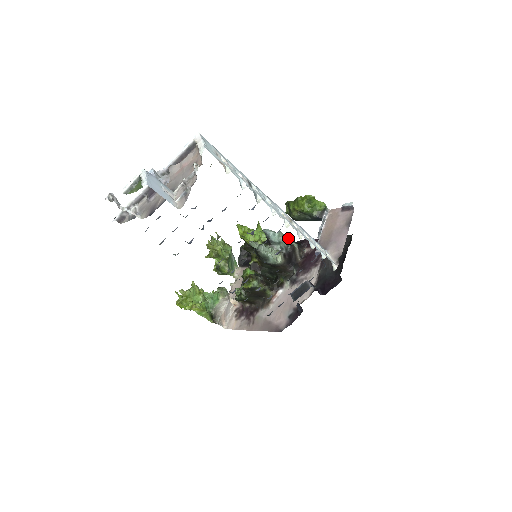
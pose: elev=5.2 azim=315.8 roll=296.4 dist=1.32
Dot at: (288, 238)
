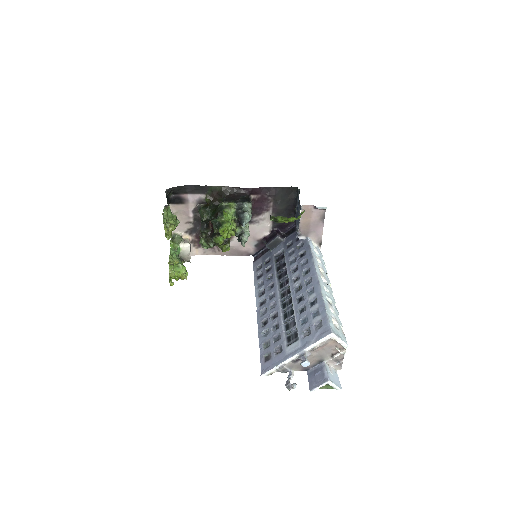
Dot at: (248, 207)
